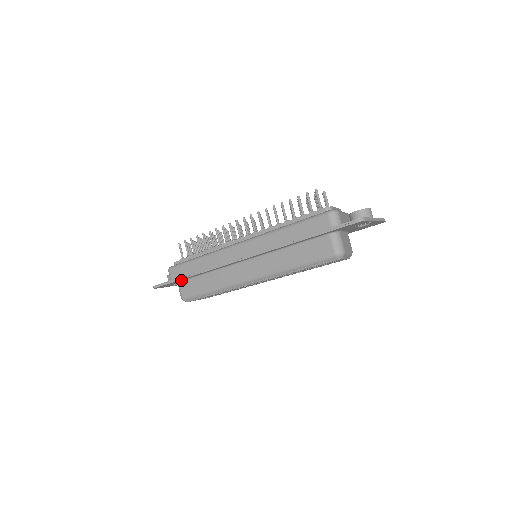
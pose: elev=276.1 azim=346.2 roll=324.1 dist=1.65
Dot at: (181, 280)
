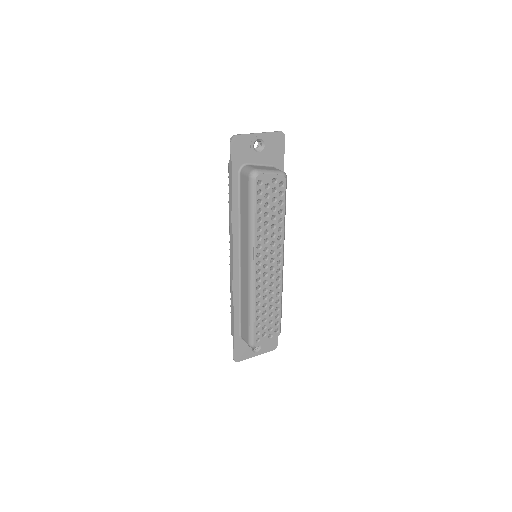
Dot at: (239, 332)
